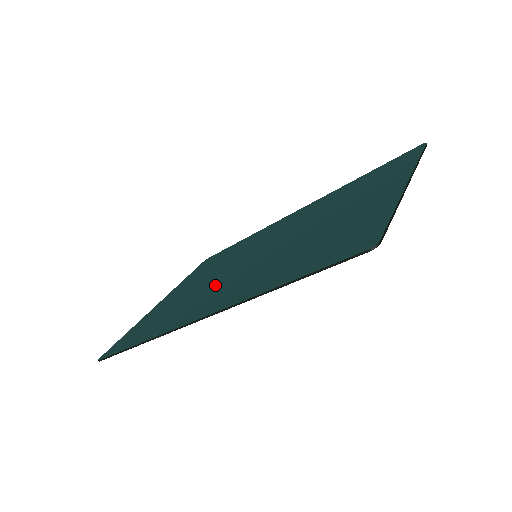
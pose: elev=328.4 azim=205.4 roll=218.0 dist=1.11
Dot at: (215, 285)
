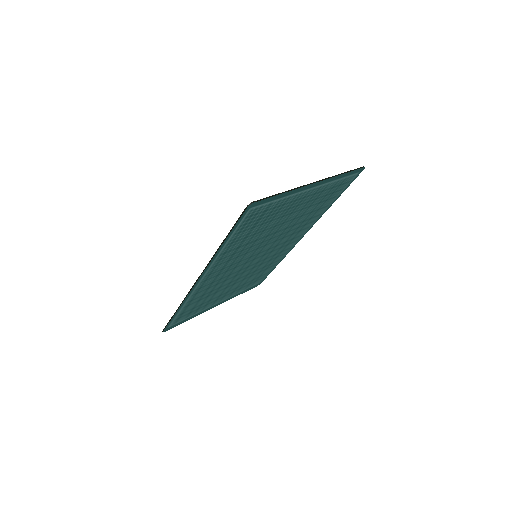
Dot at: (227, 275)
